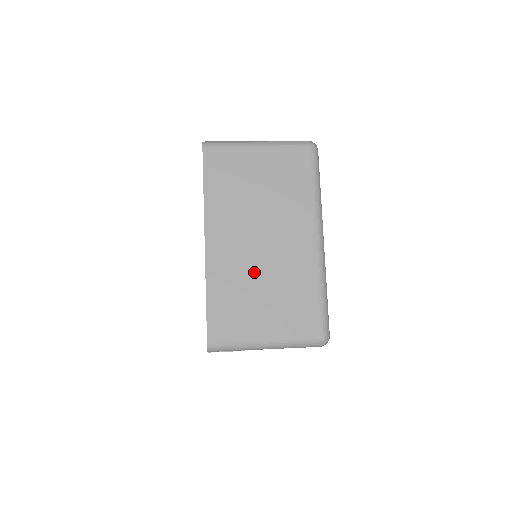
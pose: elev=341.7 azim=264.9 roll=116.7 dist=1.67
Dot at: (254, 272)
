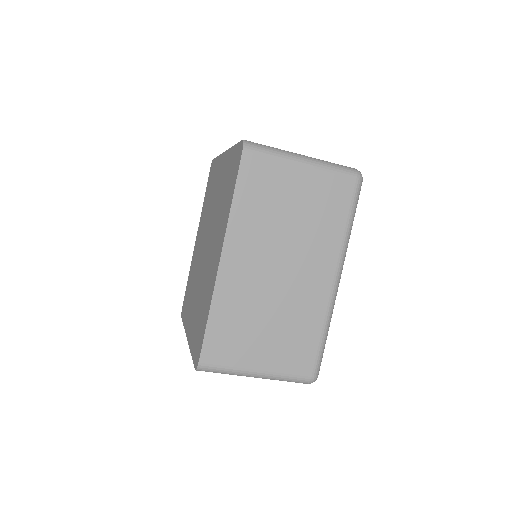
Dot at: occluded
